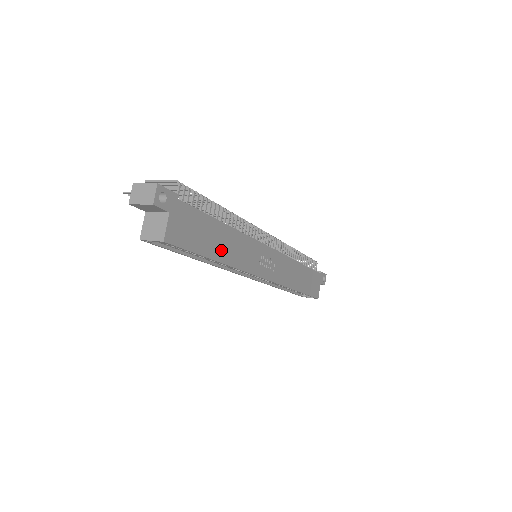
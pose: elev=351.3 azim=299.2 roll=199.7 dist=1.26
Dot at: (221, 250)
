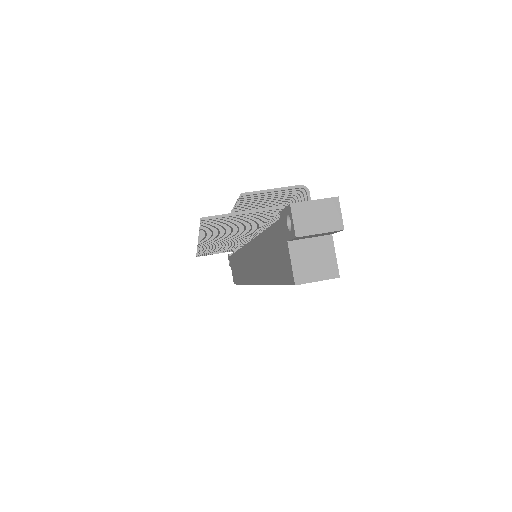
Dot at: occluded
